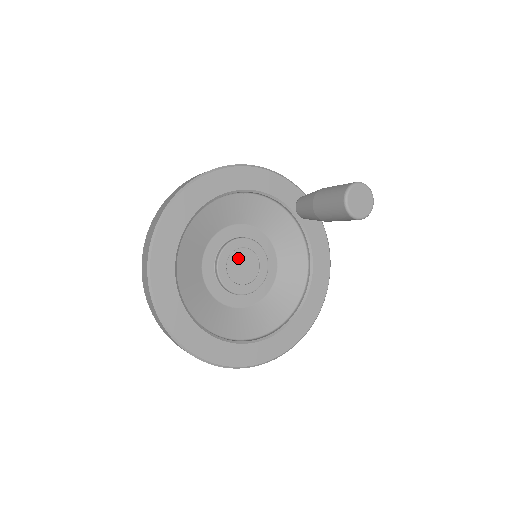
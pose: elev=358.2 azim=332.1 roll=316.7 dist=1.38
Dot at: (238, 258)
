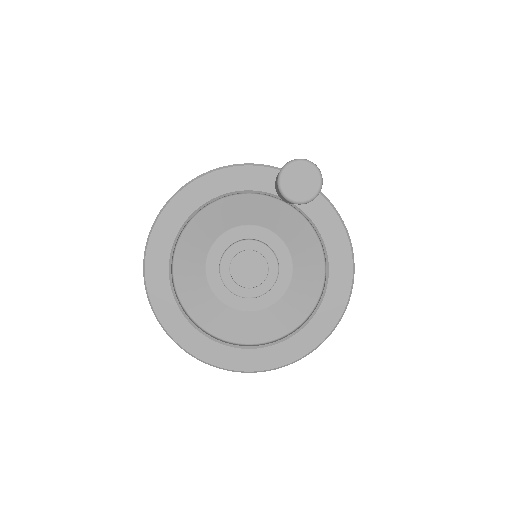
Dot at: (241, 263)
